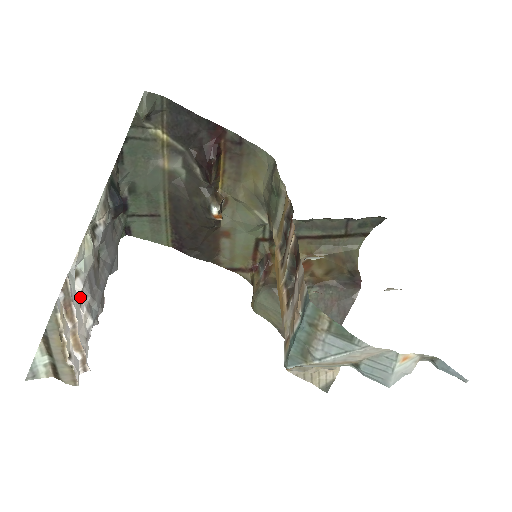
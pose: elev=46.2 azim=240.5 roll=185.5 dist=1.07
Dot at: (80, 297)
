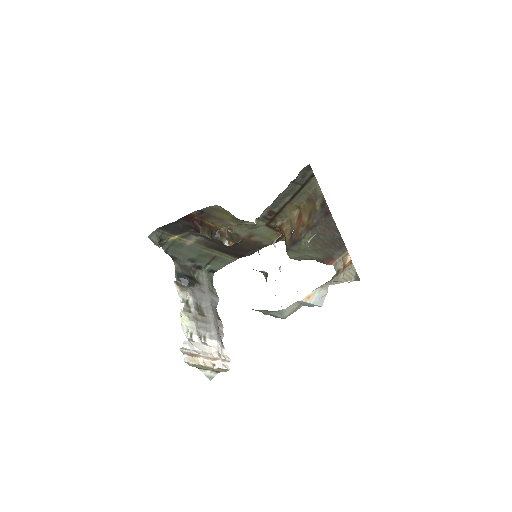
Dot at: (203, 337)
